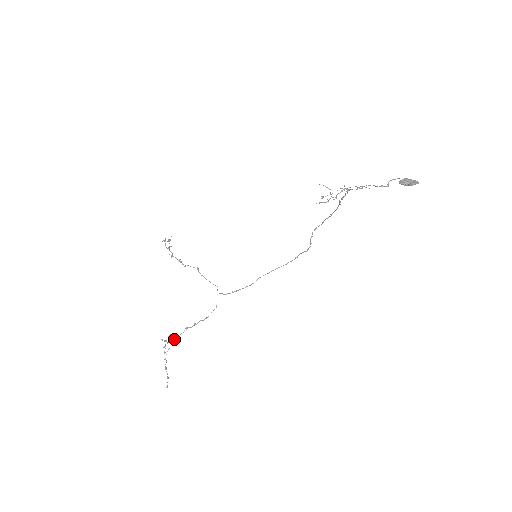
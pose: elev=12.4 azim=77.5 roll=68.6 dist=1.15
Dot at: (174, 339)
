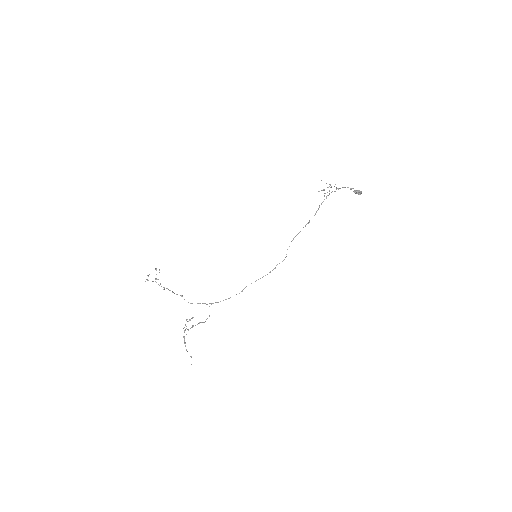
Dot at: (188, 329)
